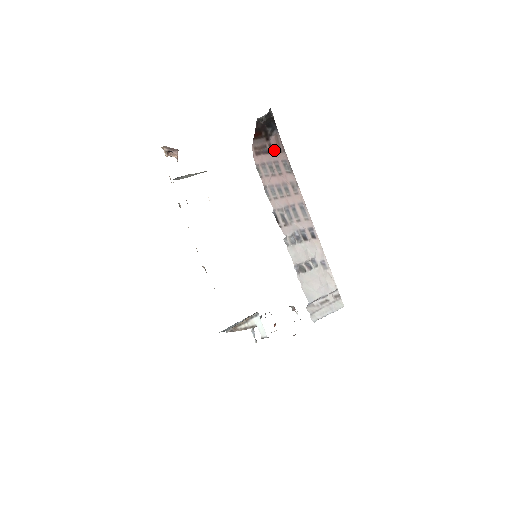
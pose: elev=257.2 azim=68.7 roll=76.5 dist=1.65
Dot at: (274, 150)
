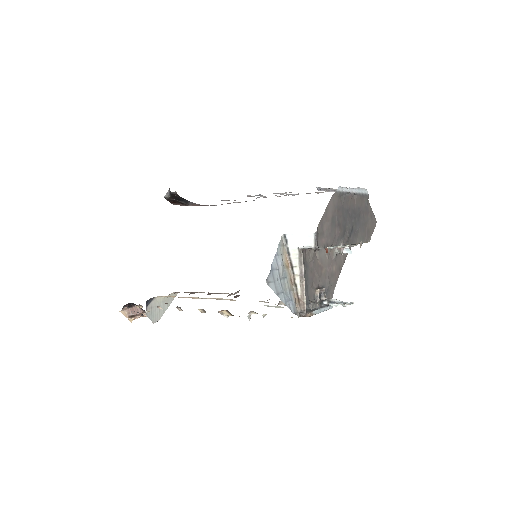
Dot at: occluded
